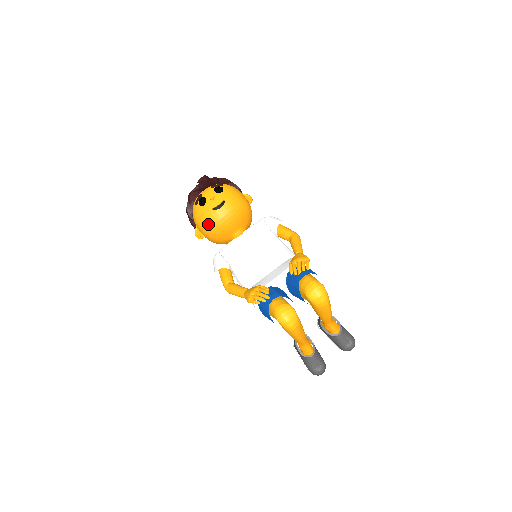
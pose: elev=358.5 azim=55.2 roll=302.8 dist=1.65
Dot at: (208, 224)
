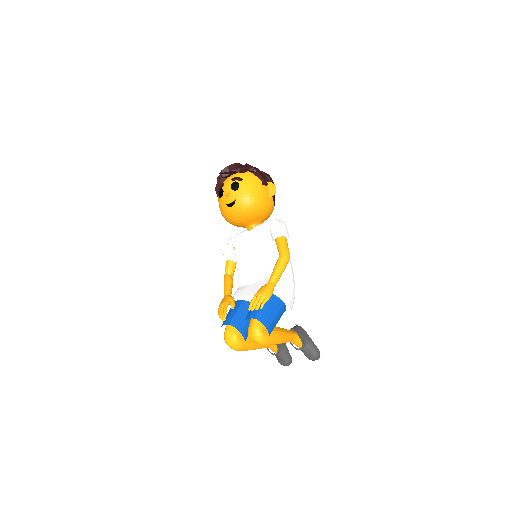
Dot at: (223, 215)
